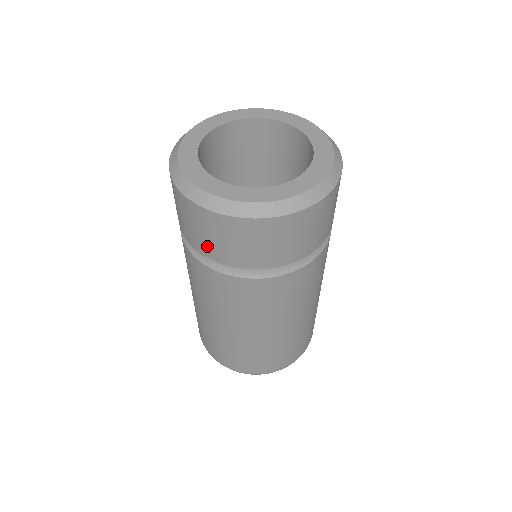
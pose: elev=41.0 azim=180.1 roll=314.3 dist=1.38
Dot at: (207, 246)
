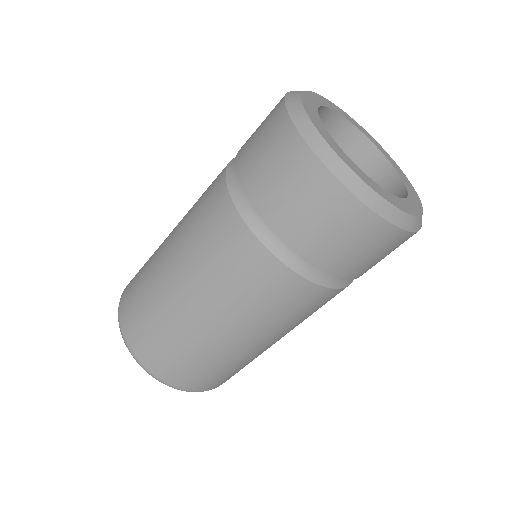
Dot at: (319, 246)
